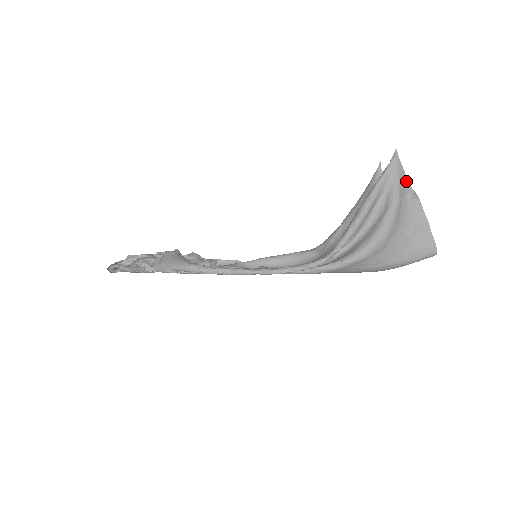
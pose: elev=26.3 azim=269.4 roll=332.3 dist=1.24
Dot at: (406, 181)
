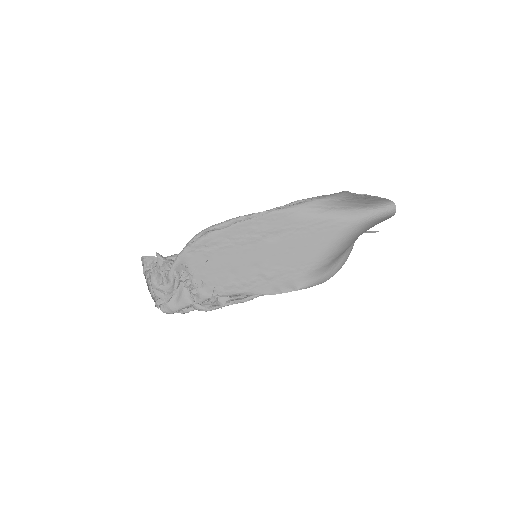
Dot at: occluded
